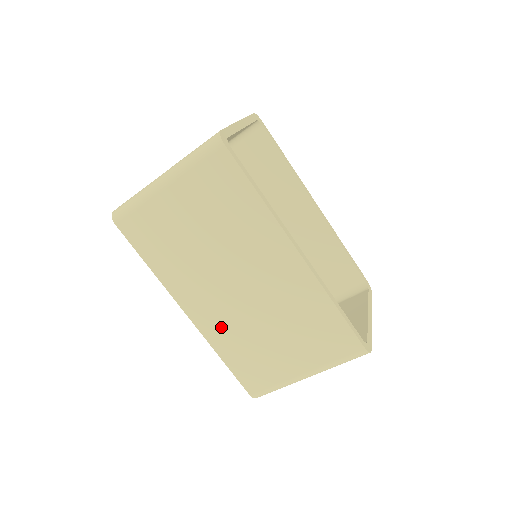
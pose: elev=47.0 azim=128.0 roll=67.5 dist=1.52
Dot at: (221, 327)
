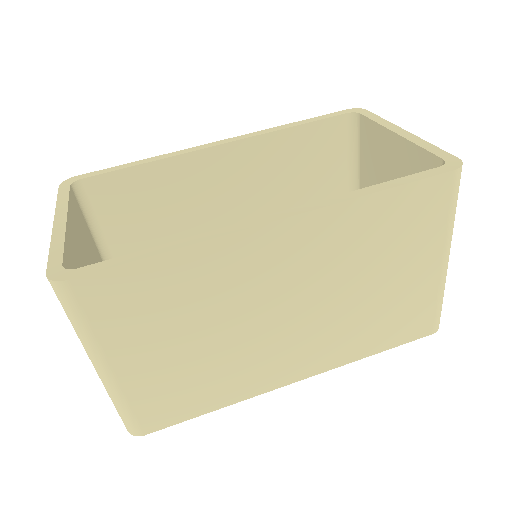
Dot at: (332, 346)
